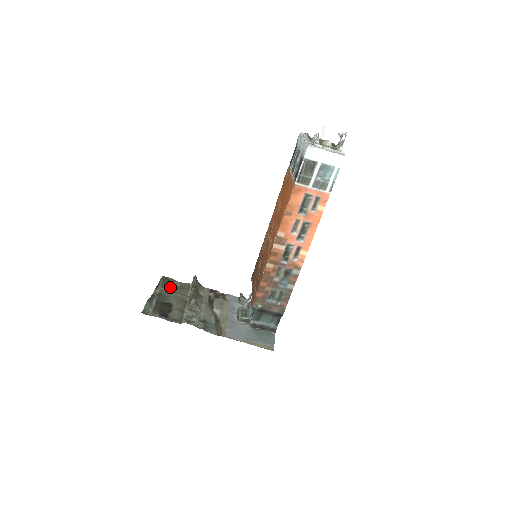
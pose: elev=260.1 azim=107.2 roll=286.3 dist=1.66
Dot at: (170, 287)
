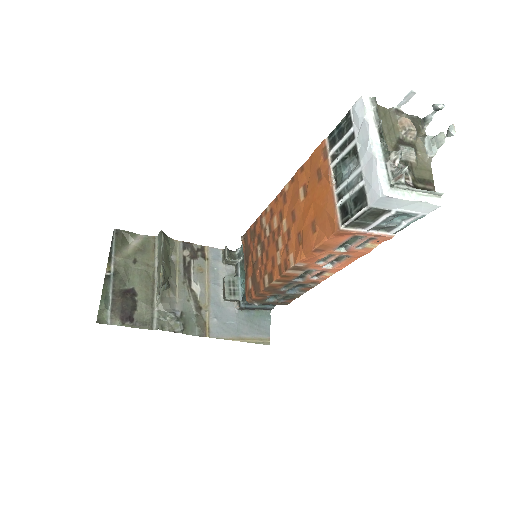
Dot at: (127, 249)
